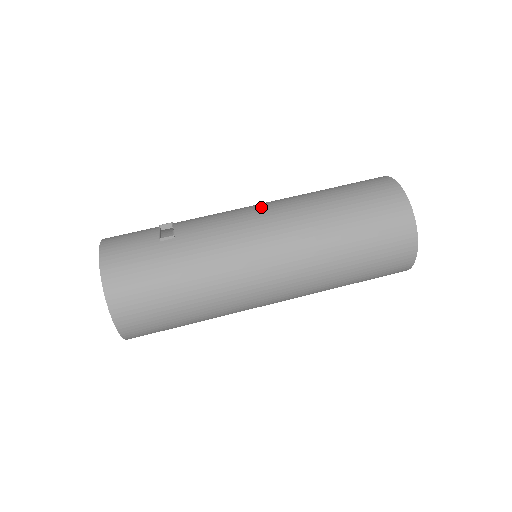
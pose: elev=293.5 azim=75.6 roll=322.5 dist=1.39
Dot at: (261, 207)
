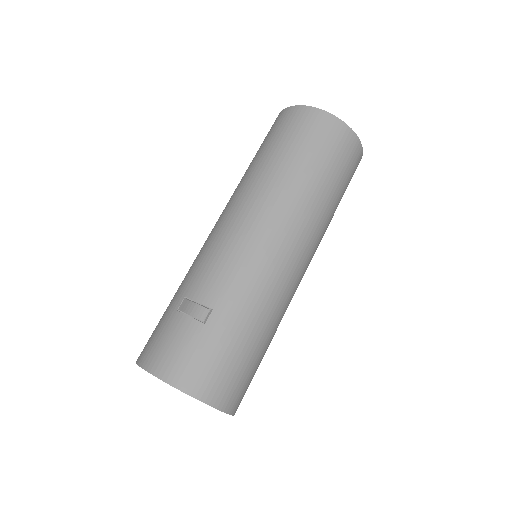
Dot at: (241, 218)
